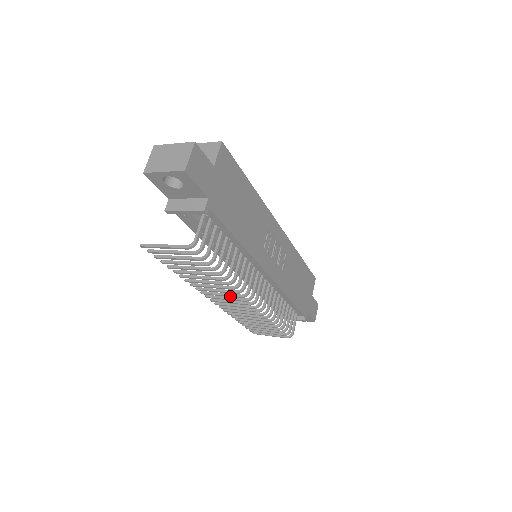
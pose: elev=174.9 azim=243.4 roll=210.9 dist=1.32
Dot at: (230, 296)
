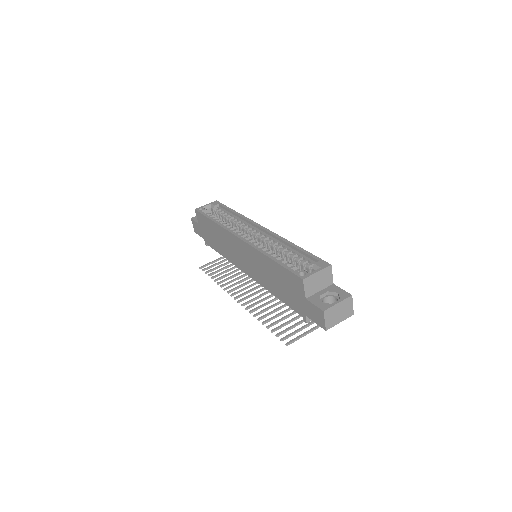
Dot at: occluded
